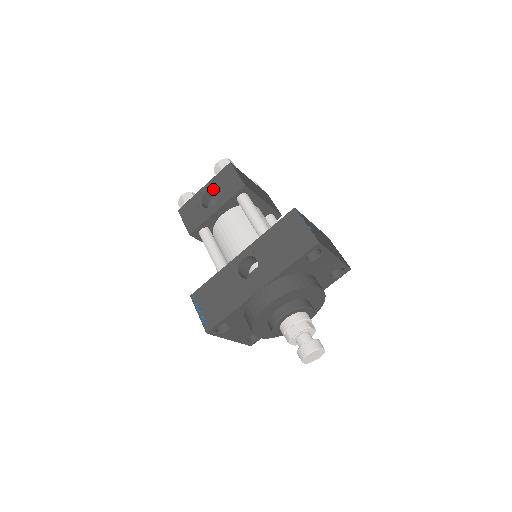
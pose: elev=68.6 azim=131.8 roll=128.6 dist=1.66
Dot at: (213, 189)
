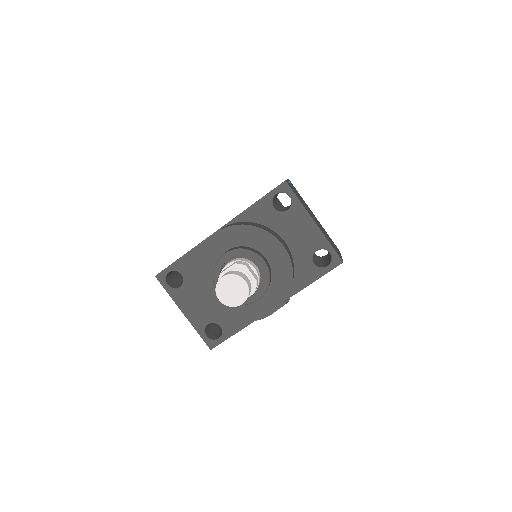
Dot at: occluded
